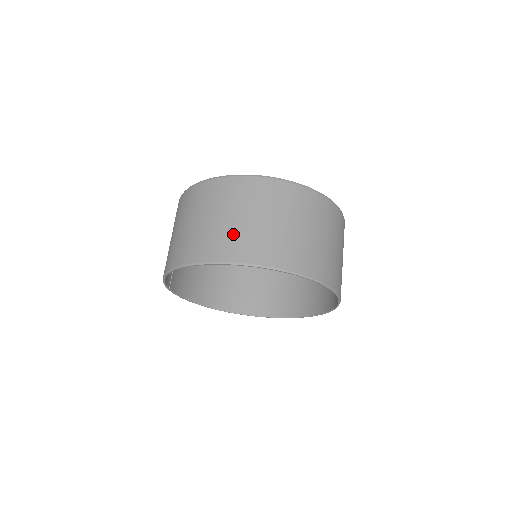
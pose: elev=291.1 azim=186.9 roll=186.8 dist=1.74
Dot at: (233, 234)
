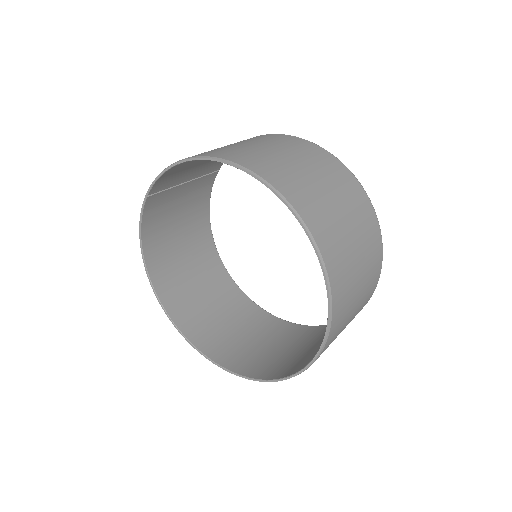
Dot at: (297, 177)
